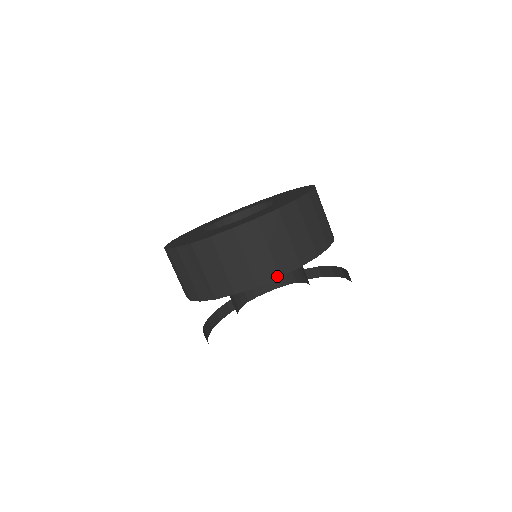
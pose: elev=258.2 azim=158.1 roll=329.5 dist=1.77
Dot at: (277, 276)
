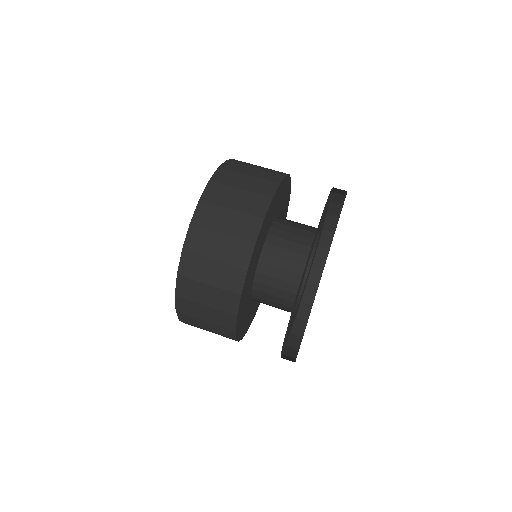
Dot at: (277, 184)
